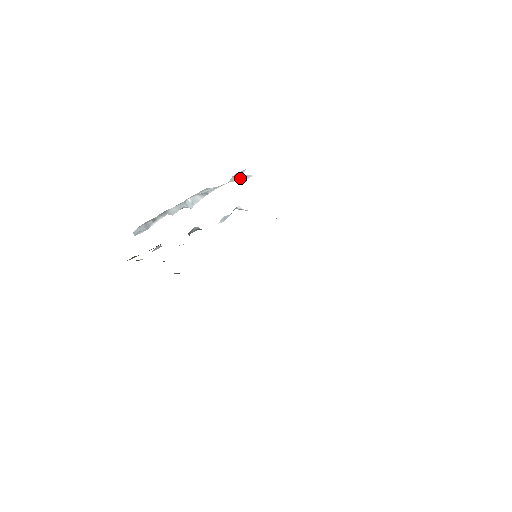
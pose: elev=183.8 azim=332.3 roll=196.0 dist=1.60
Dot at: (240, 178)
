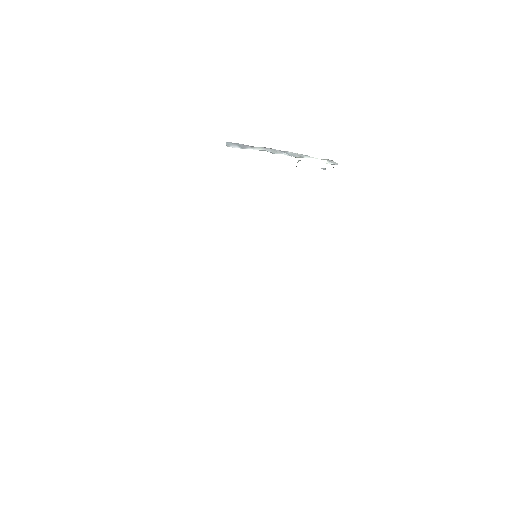
Dot at: (330, 161)
